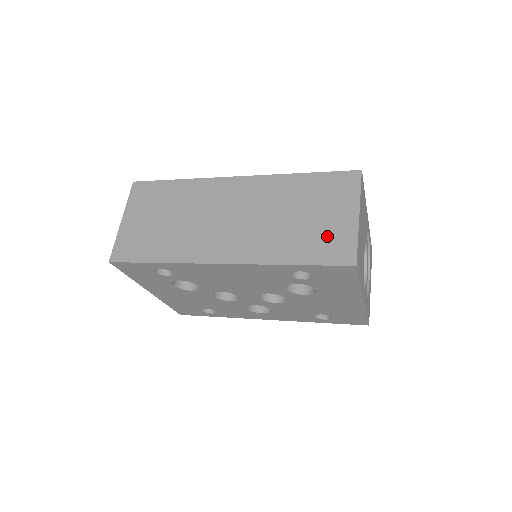
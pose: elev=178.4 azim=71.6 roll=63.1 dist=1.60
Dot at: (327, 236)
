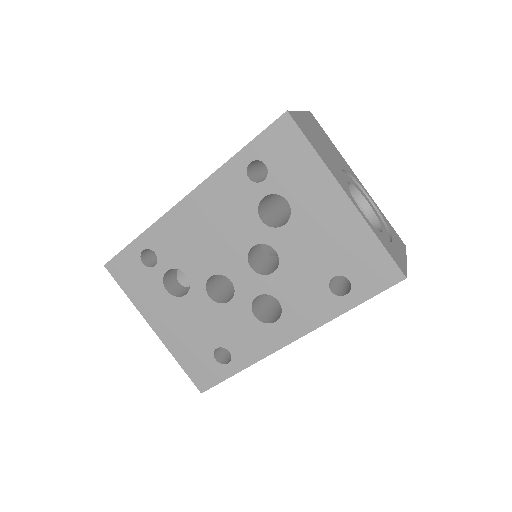
Dot at: occluded
